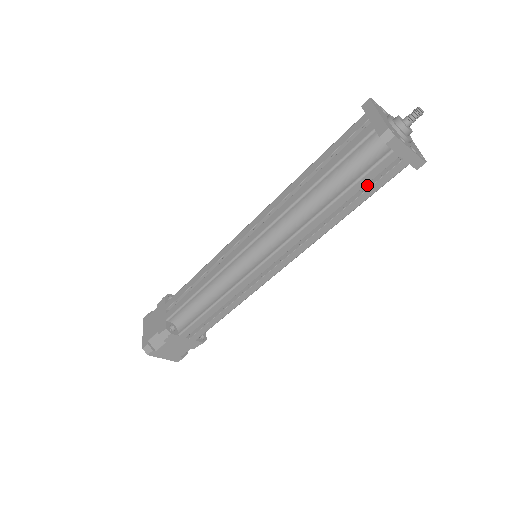
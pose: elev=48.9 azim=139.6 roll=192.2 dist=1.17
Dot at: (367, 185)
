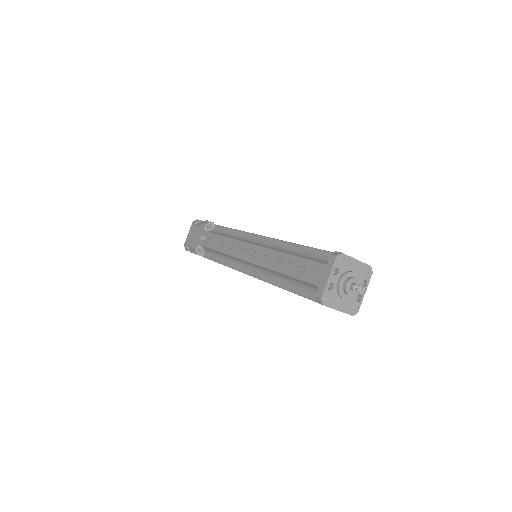
Dot at: occluded
